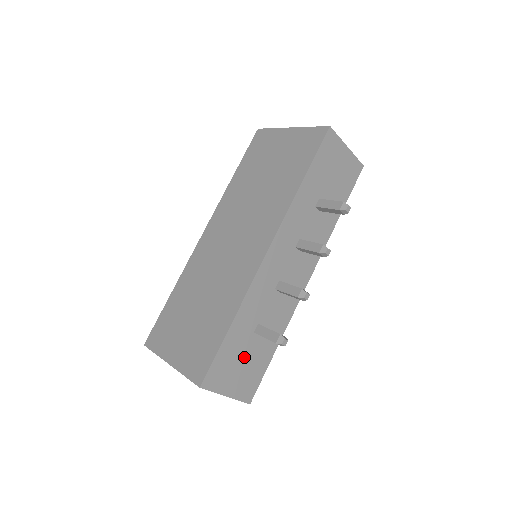
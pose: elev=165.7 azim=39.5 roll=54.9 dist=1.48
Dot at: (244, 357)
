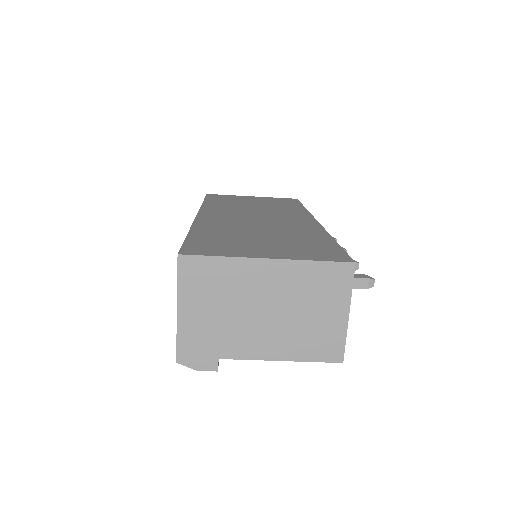
Dot at: occluded
